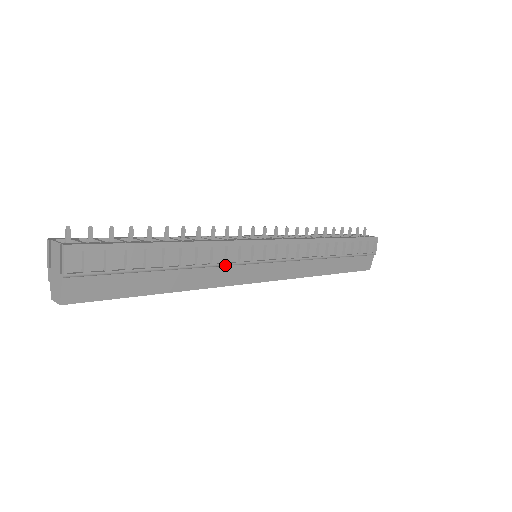
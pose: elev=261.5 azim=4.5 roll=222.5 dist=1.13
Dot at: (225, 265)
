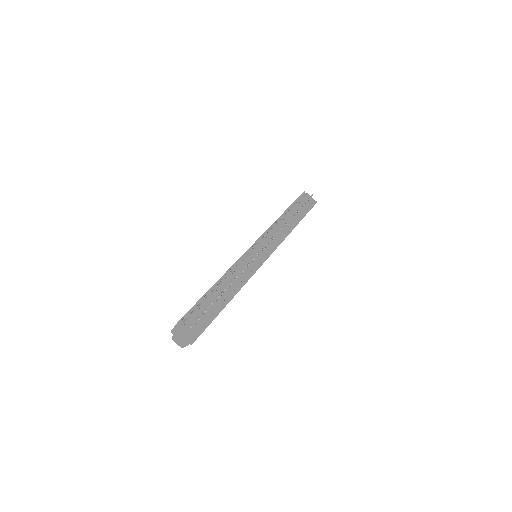
Dot at: occluded
